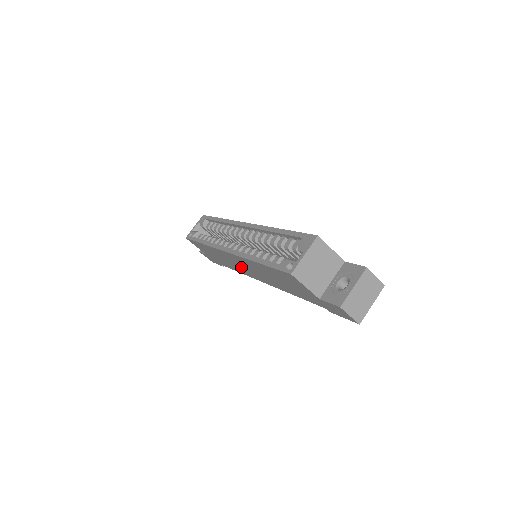
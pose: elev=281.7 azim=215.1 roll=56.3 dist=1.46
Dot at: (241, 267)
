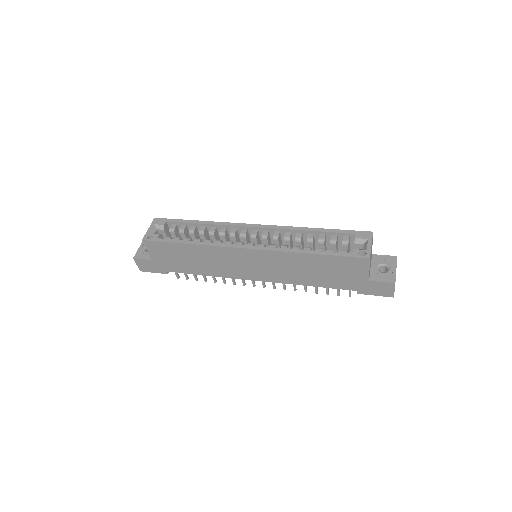
Dot at: (240, 266)
